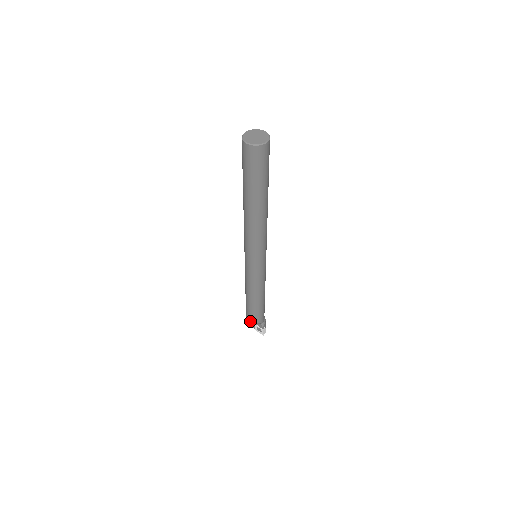
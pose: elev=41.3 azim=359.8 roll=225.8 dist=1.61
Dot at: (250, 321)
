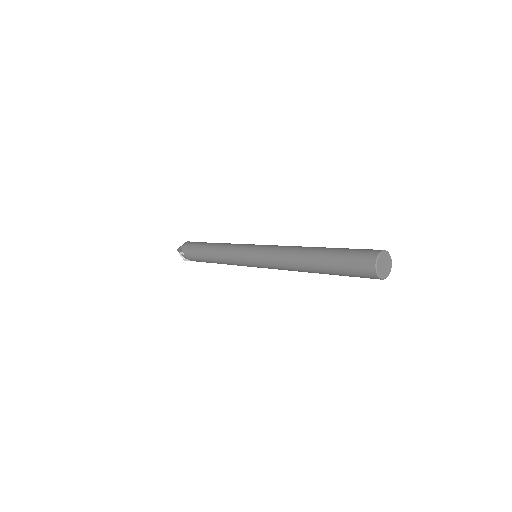
Dot at: (180, 248)
